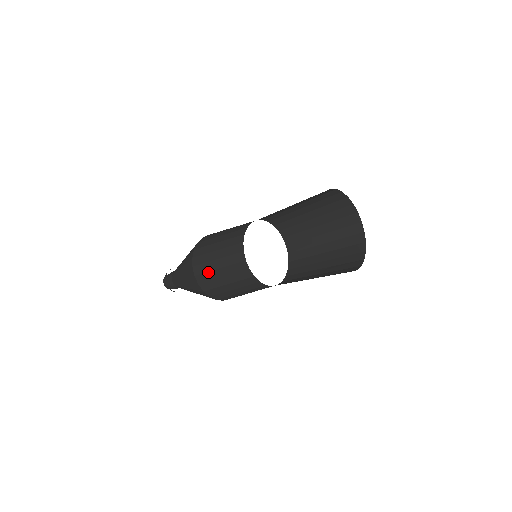
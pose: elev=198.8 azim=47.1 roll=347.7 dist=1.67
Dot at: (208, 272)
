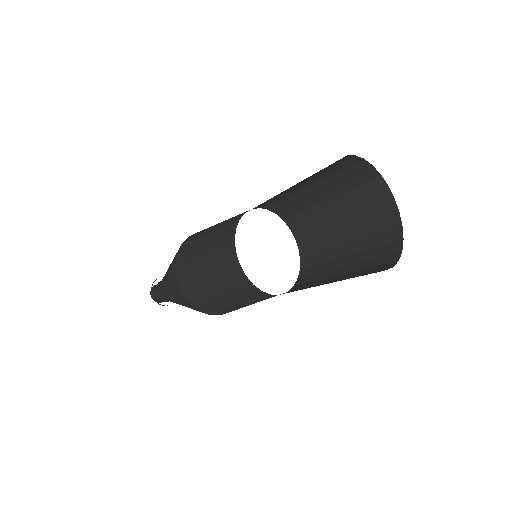
Dot at: (195, 282)
